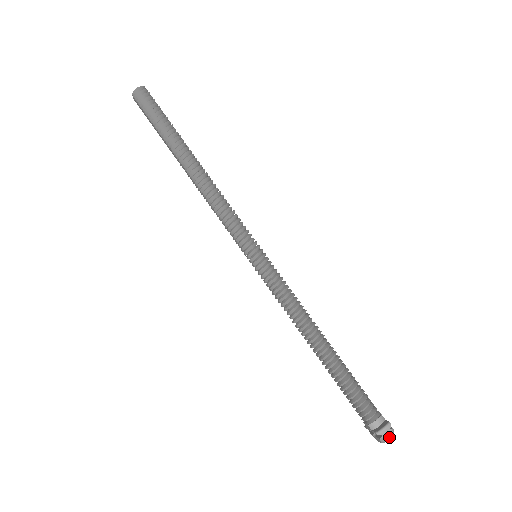
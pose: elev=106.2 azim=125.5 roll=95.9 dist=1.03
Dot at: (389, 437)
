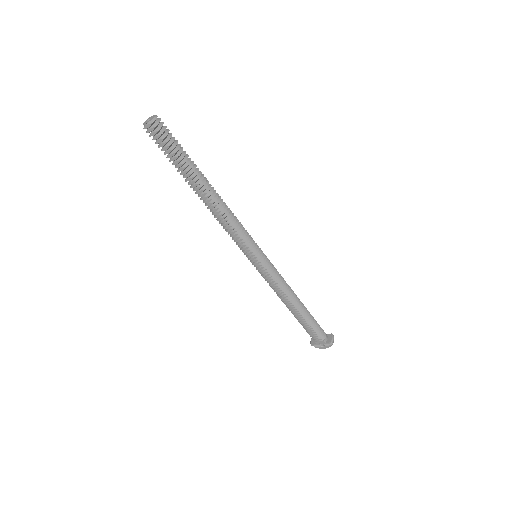
Dot at: (333, 342)
